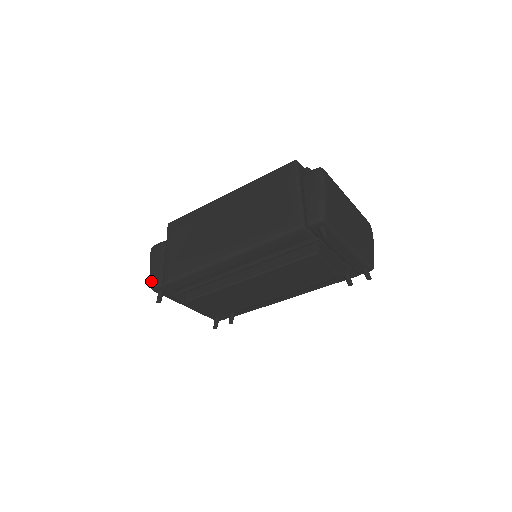
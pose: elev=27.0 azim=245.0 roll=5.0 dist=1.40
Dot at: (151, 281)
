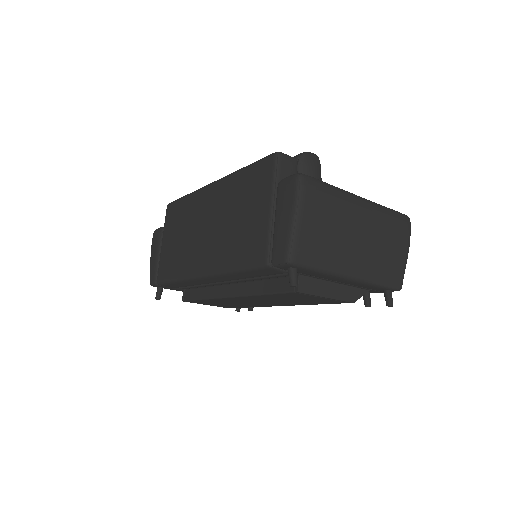
Dot at: occluded
